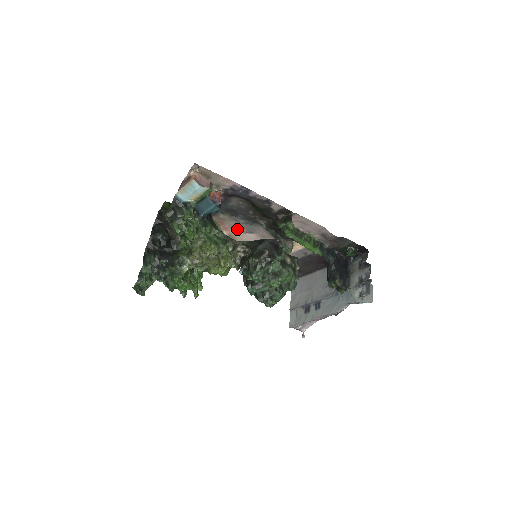
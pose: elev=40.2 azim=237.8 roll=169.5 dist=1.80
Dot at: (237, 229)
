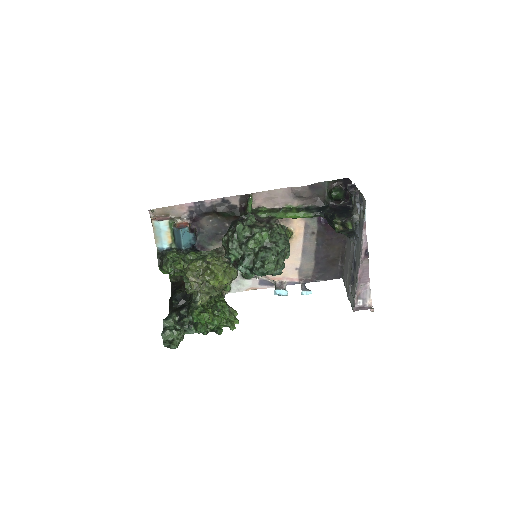
Dot at: occluded
